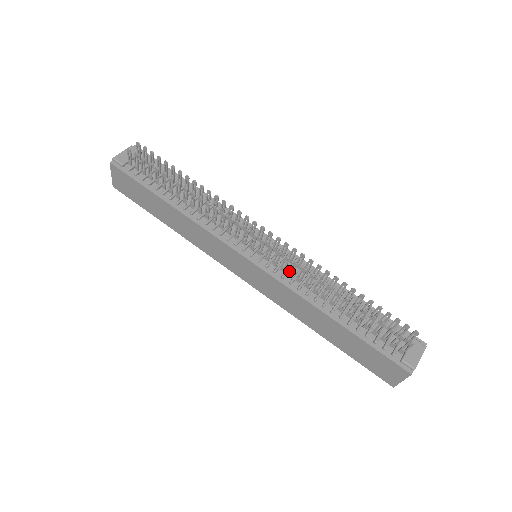
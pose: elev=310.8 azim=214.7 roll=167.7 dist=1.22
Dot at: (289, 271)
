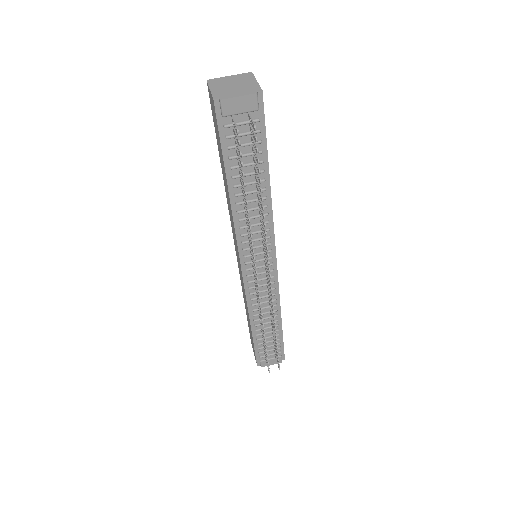
Dot at: (257, 297)
